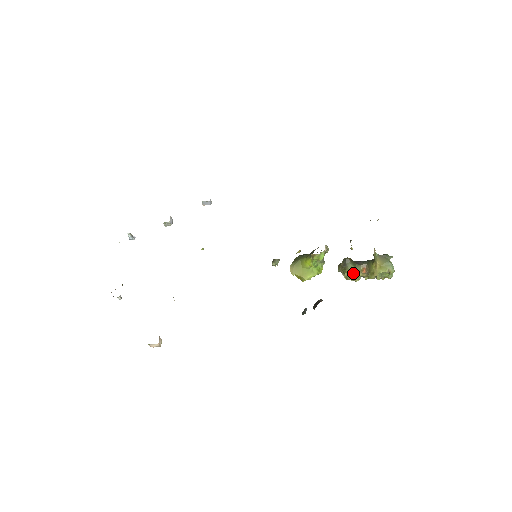
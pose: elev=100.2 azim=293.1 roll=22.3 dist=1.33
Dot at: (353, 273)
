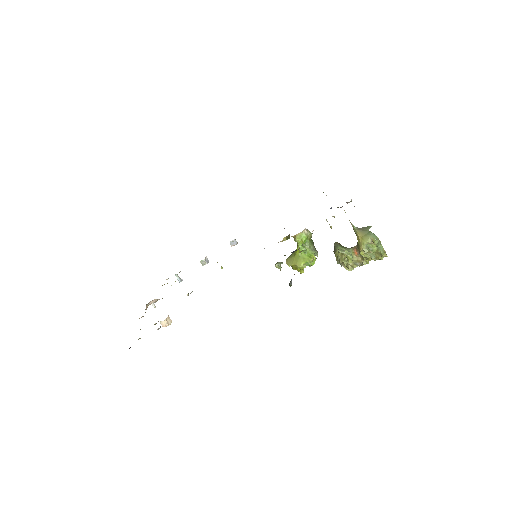
Dot at: (340, 251)
